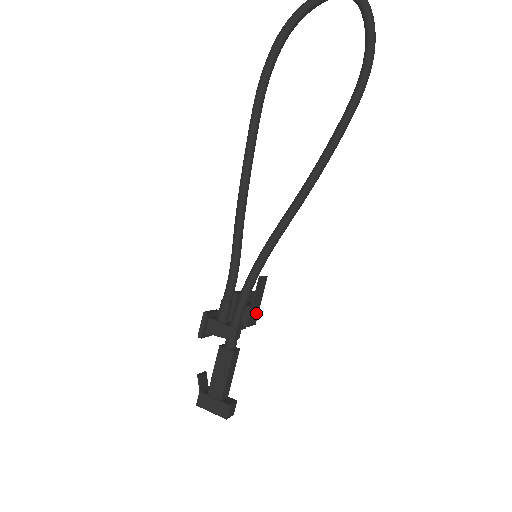
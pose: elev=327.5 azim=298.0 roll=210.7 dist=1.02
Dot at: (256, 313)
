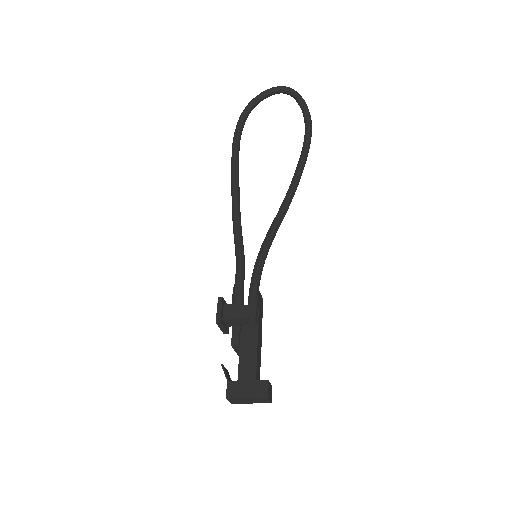
Dot at: occluded
